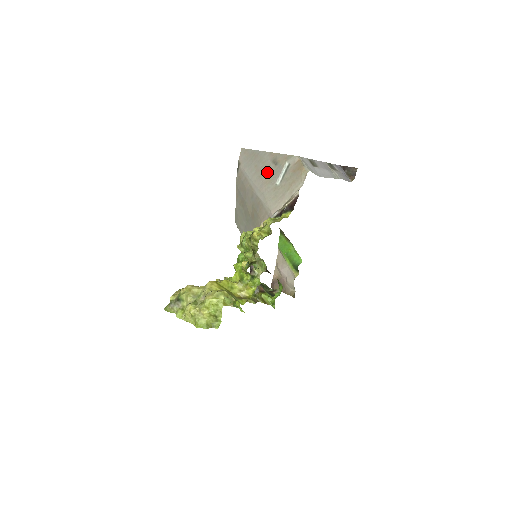
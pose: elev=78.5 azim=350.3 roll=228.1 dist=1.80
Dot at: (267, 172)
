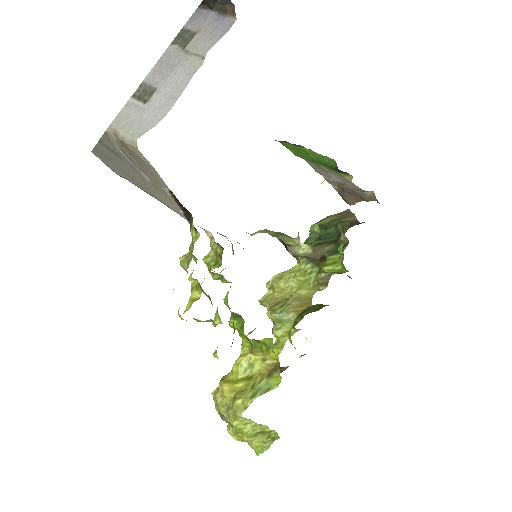
Dot at: (128, 170)
